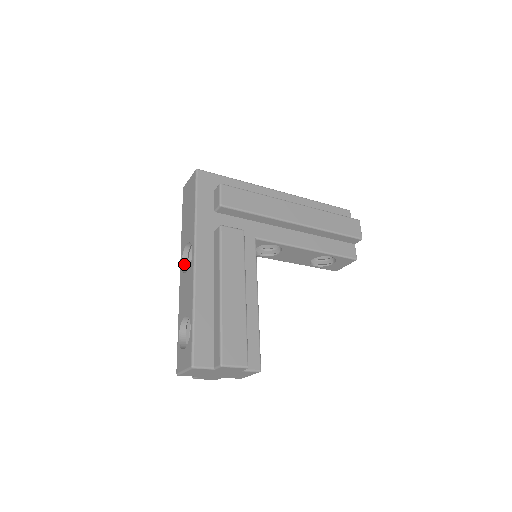
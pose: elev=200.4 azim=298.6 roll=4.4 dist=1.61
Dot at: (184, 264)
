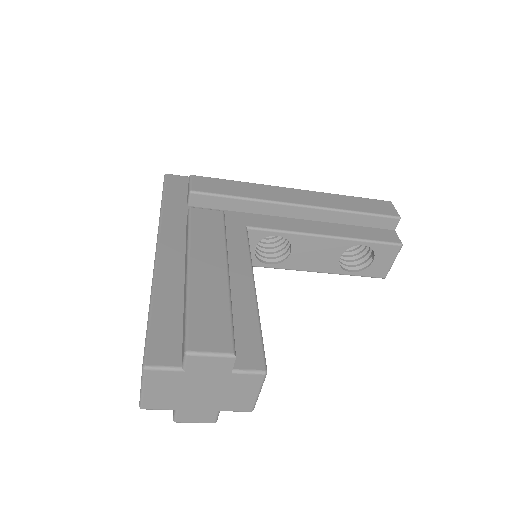
Dot at: occluded
